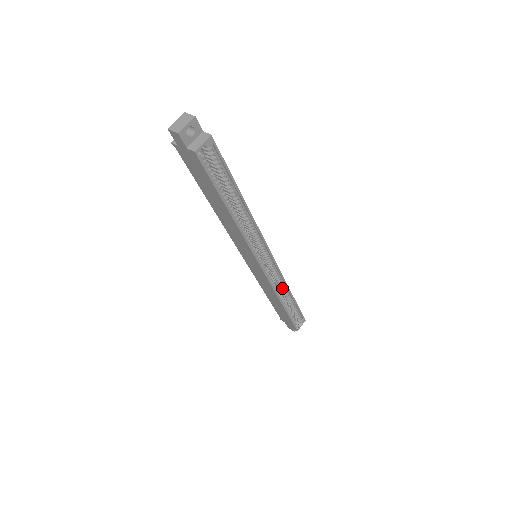
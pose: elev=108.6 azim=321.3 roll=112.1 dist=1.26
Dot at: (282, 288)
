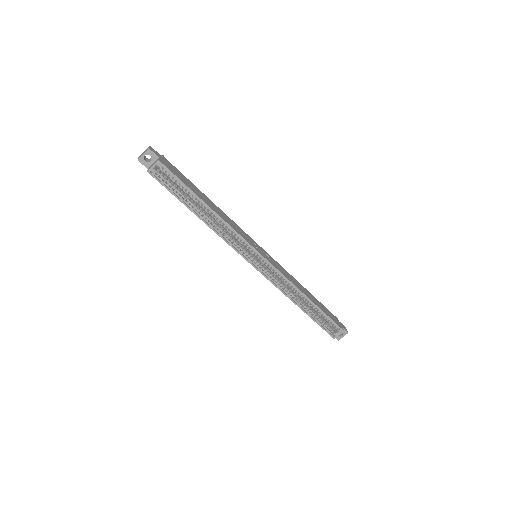
Dot at: (293, 290)
